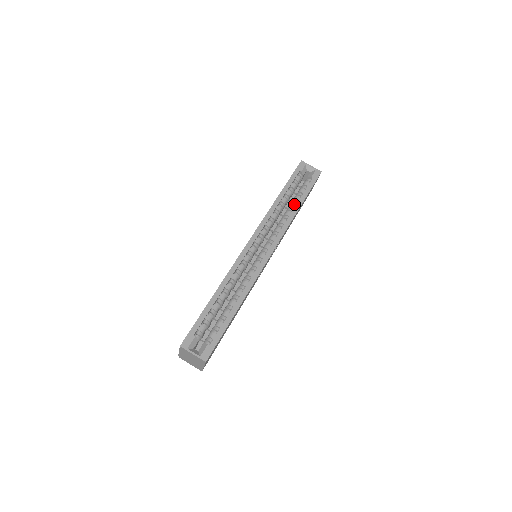
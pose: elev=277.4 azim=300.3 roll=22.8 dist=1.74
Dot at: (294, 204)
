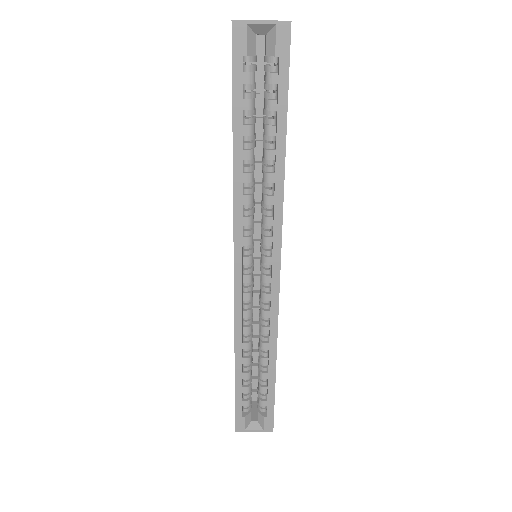
Dot at: (271, 150)
